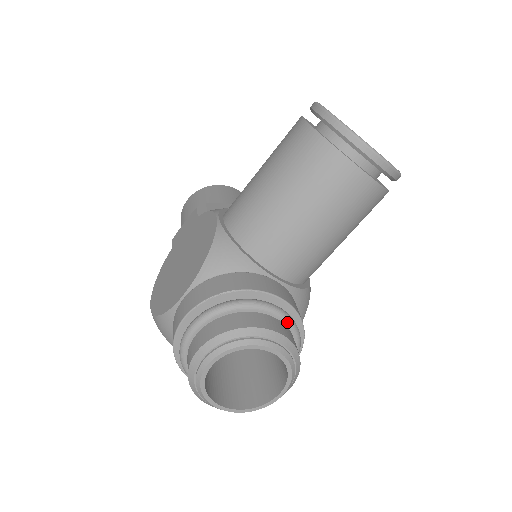
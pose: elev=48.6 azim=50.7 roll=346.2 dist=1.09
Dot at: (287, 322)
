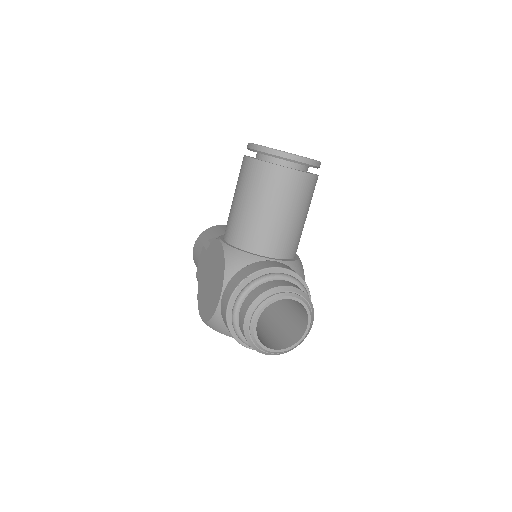
Dot at: (292, 280)
